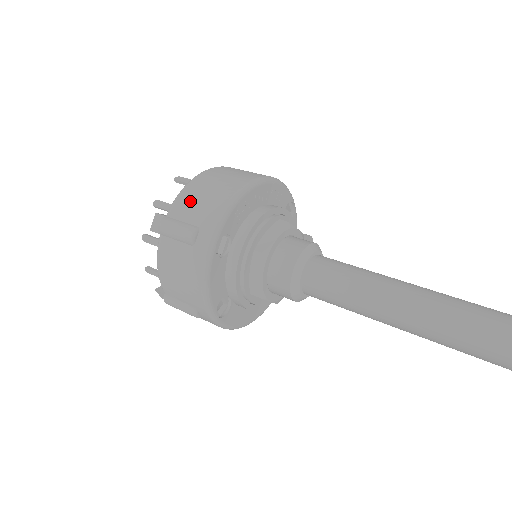
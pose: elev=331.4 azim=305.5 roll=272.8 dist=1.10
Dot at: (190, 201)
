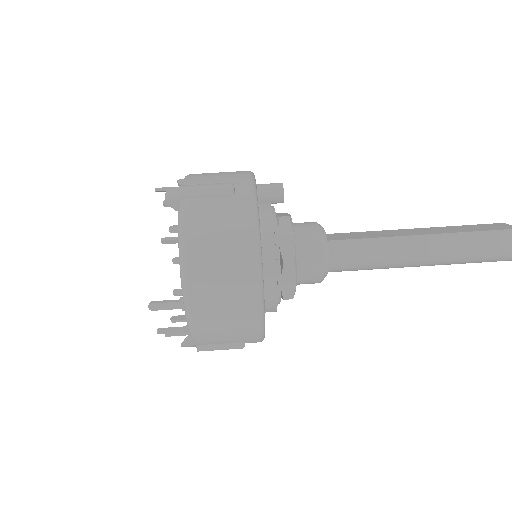
Dot at: (215, 337)
